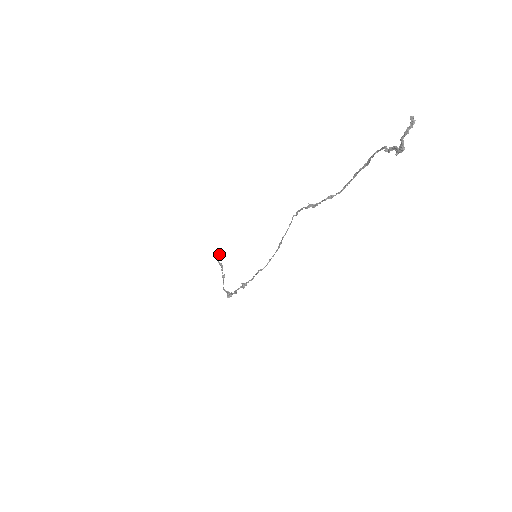
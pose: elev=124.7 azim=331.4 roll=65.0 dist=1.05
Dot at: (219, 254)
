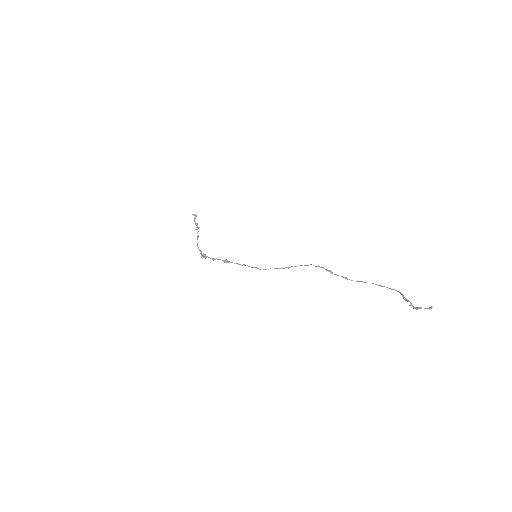
Dot at: occluded
